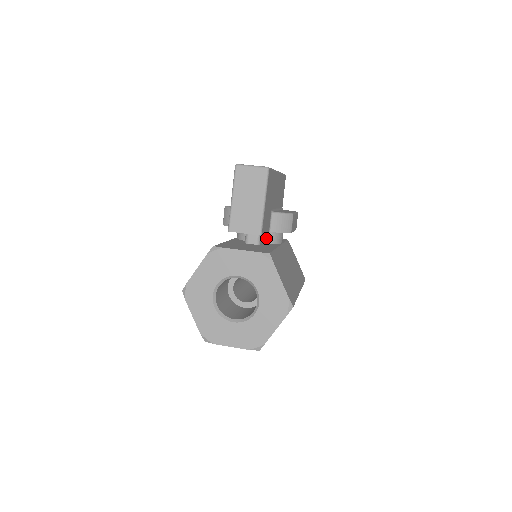
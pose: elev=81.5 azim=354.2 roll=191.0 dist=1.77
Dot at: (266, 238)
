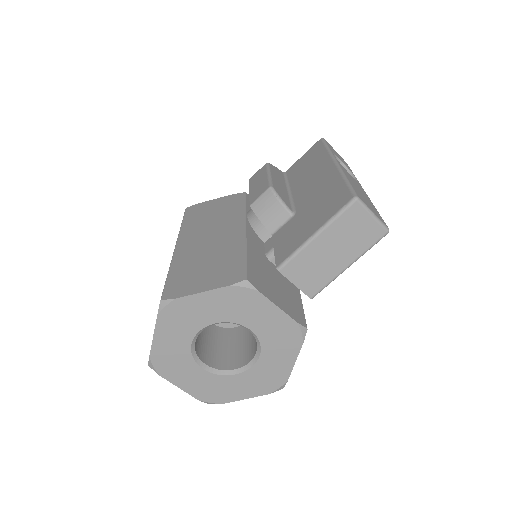
Dot at: occluded
